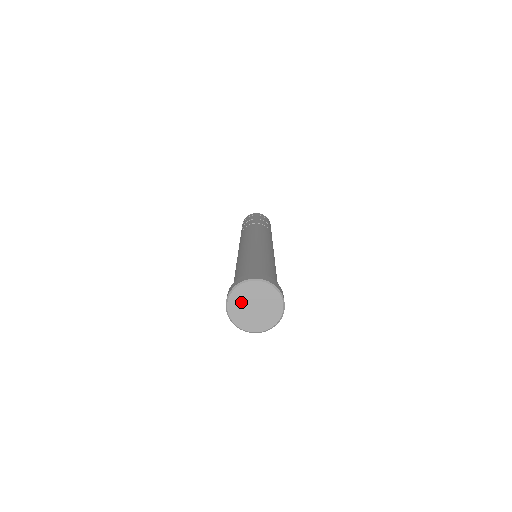
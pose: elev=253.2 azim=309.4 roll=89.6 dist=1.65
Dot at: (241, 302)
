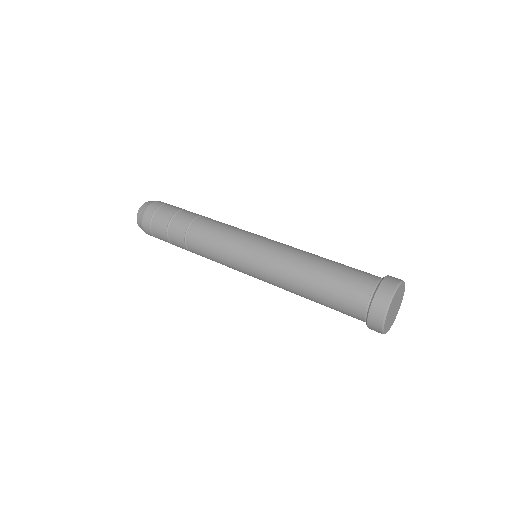
Dot at: (397, 297)
